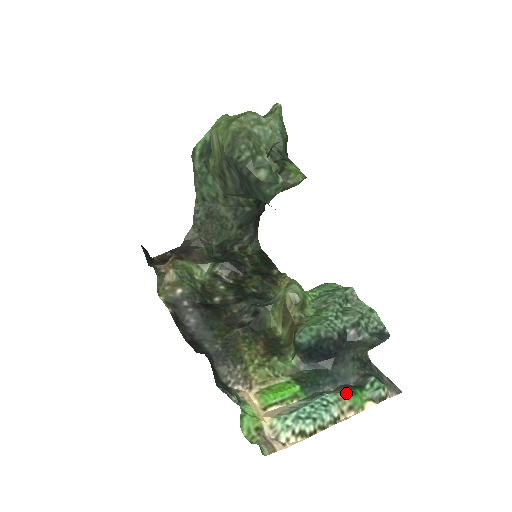
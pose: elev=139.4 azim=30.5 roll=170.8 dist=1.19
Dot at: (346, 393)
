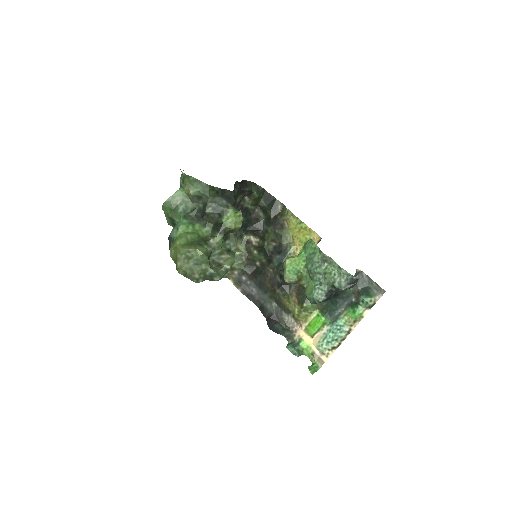
Dot at: (349, 314)
